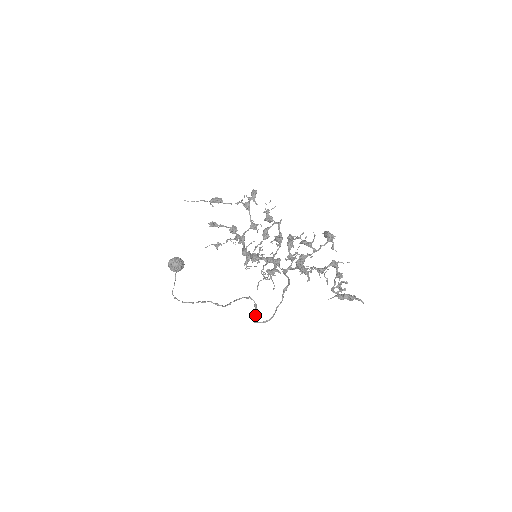
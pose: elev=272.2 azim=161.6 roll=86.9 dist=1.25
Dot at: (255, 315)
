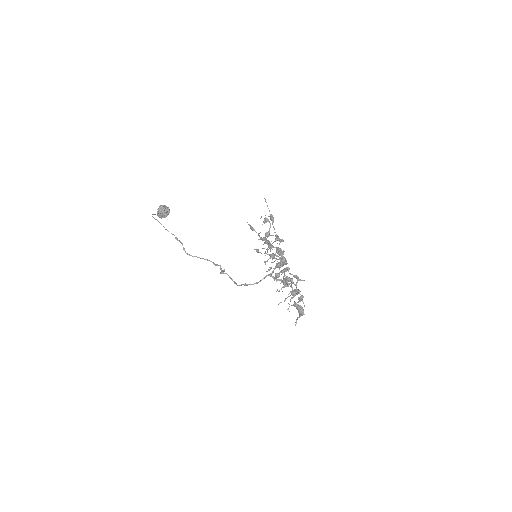
Dot at: occluded
